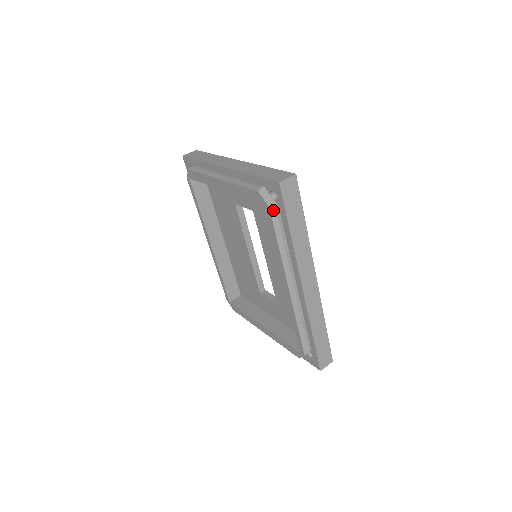
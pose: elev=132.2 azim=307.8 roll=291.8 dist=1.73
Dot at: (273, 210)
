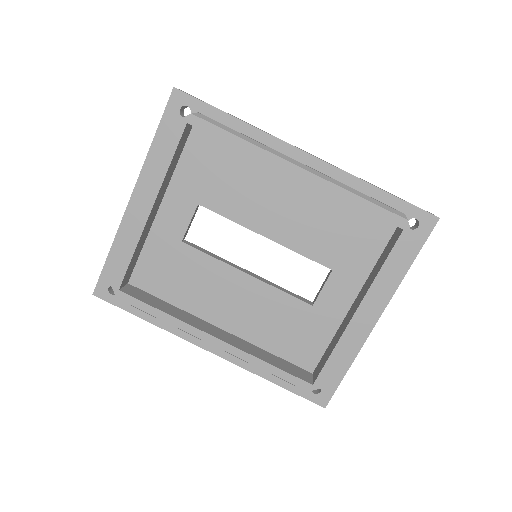
Dot at: (198, 115)
